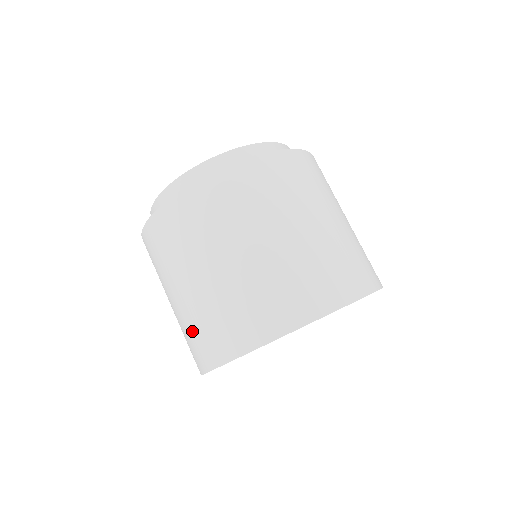
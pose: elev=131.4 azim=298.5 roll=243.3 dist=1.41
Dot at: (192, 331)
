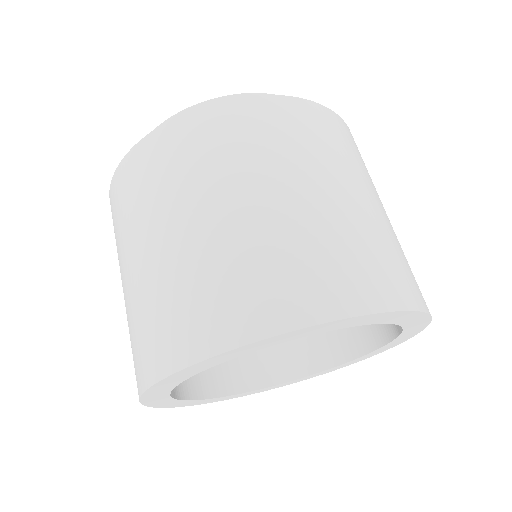
Dot at: (130, 337)
